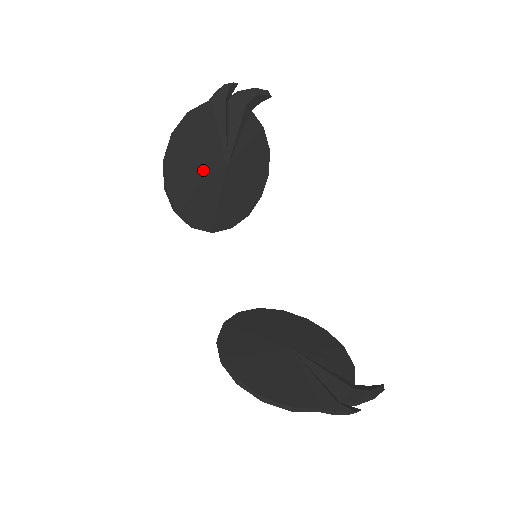
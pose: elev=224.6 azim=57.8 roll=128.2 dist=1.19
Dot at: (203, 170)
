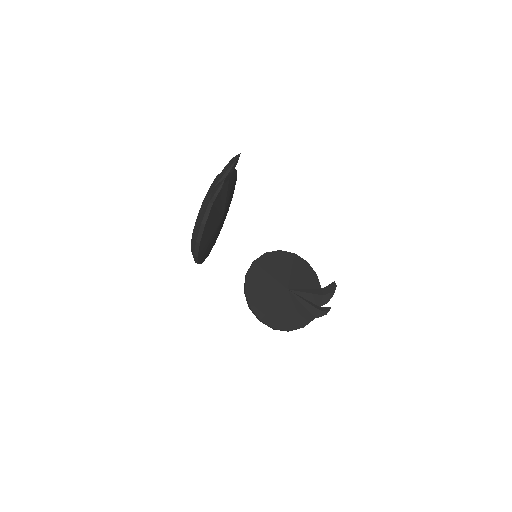
Dot at: (213, 235)
